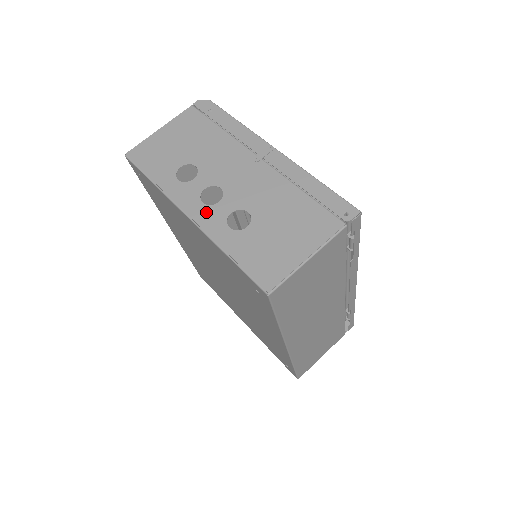
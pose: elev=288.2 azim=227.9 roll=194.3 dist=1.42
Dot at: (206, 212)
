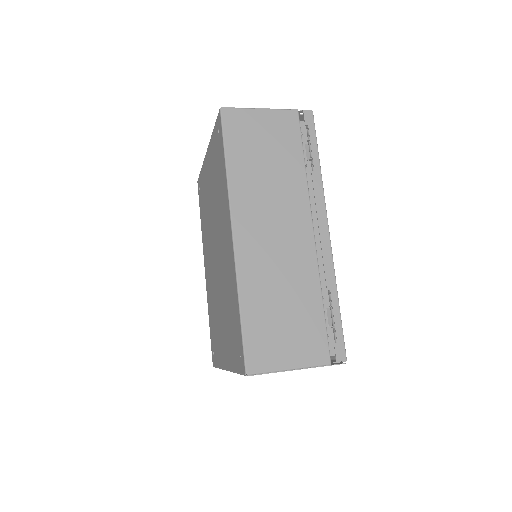
Dot at: occluded
